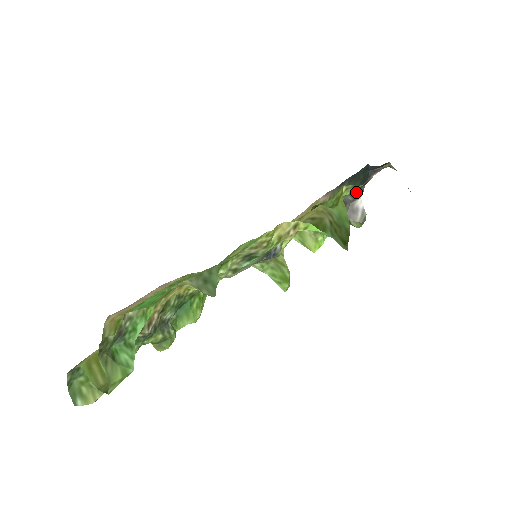
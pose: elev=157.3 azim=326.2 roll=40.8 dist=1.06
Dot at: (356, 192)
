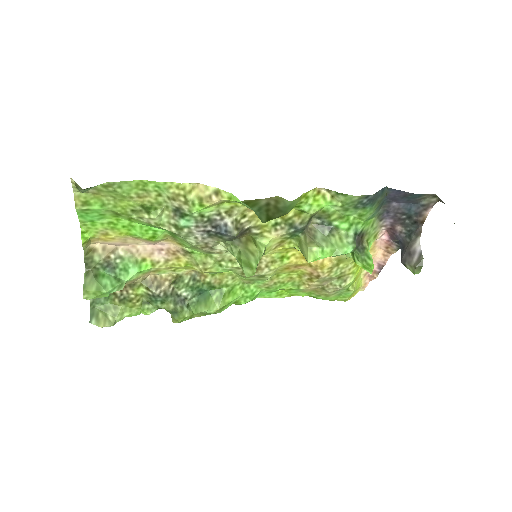
Dot at: (413, 233)
